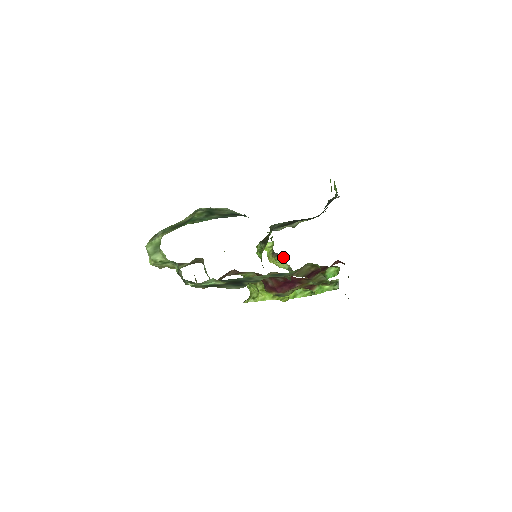
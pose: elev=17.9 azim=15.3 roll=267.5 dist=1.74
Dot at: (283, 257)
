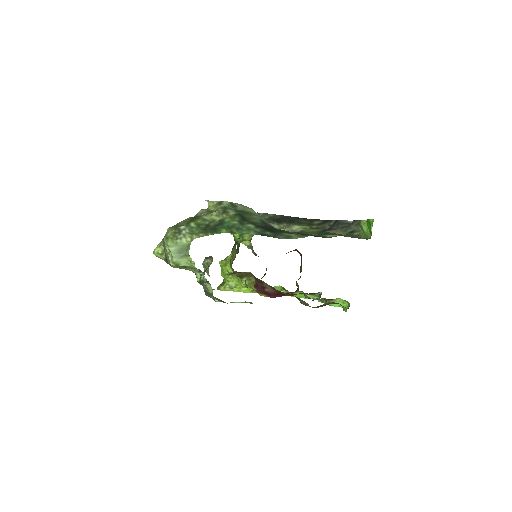
Dot at: occluded
